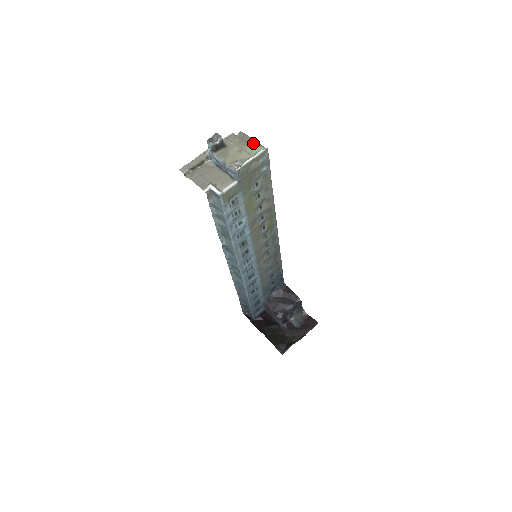
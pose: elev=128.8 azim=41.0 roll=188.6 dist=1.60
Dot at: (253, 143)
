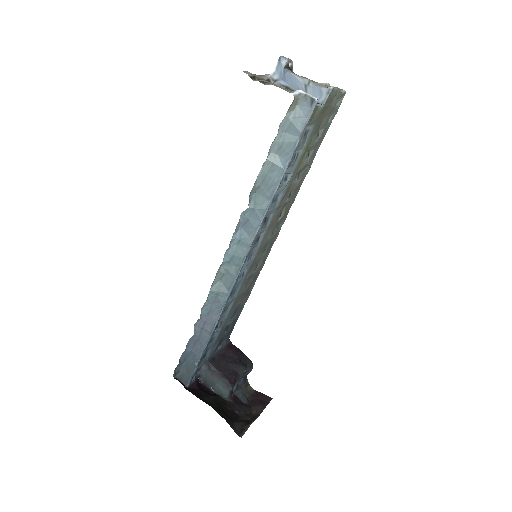
Dot at: occluded
